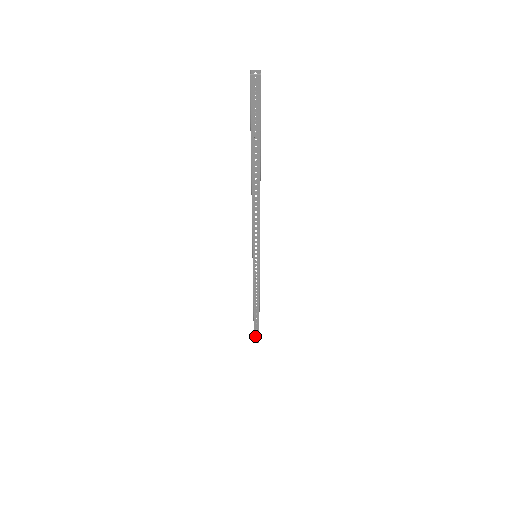
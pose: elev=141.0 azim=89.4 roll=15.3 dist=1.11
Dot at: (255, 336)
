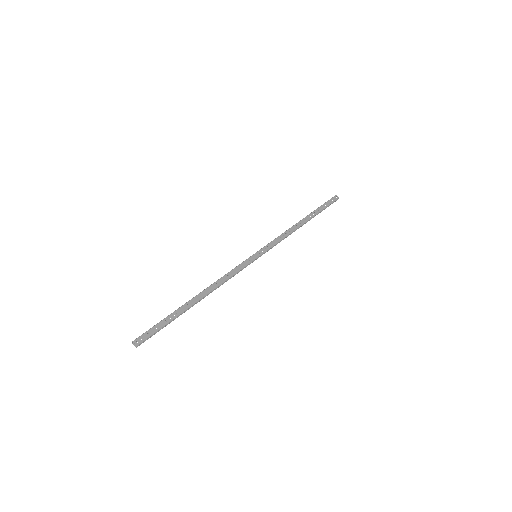
Dot at: occluded
